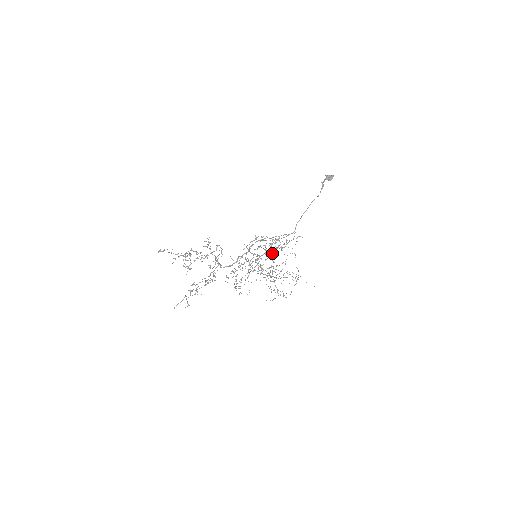
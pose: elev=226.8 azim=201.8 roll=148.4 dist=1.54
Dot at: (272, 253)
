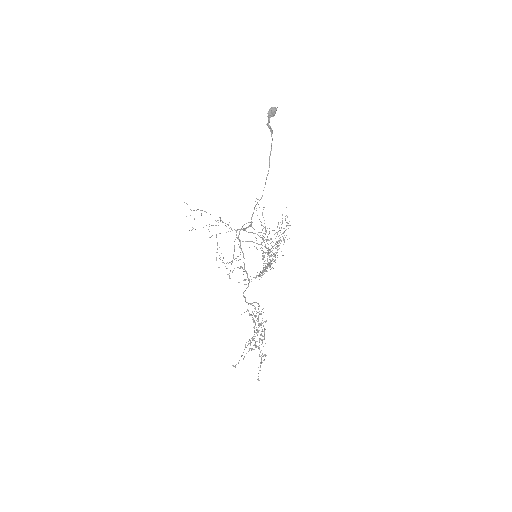
Dot at: occluded
